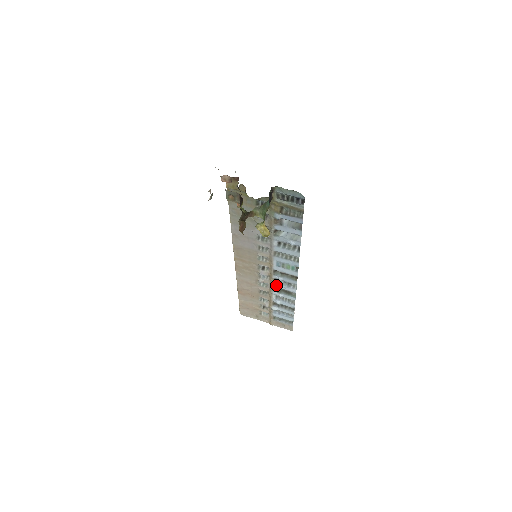
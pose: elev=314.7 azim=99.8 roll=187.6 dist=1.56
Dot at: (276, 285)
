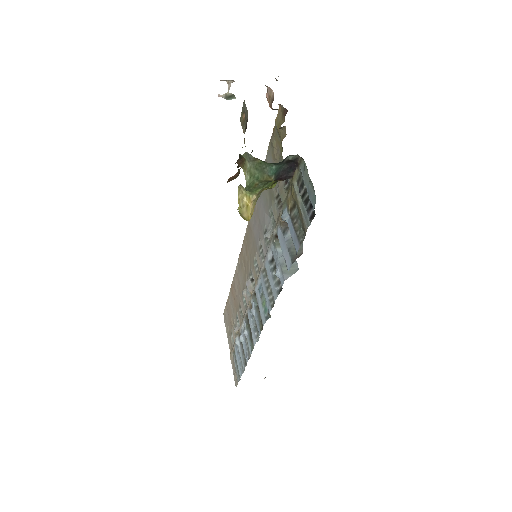
Dot at: (249, 314)
